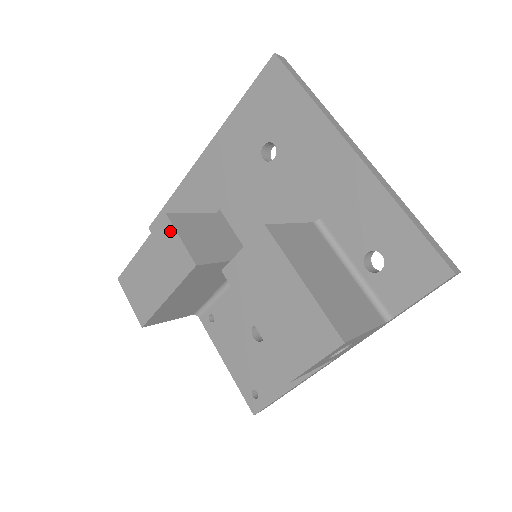
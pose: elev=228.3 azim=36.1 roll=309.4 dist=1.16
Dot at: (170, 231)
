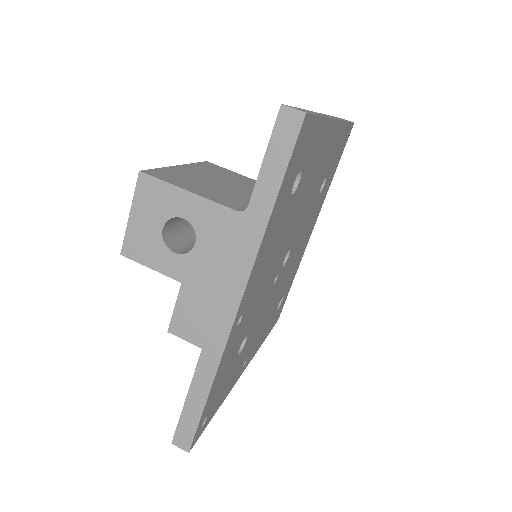
Dot at: occluded
